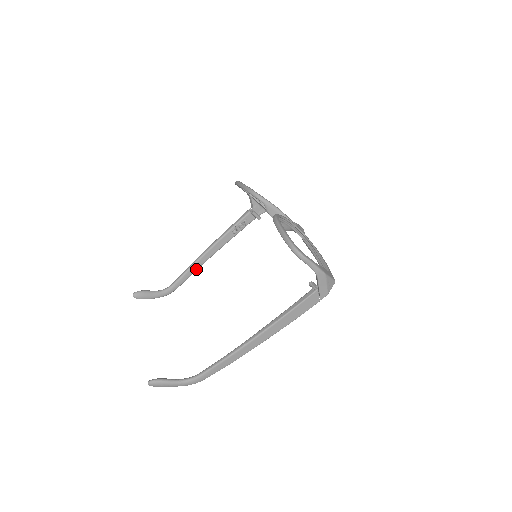
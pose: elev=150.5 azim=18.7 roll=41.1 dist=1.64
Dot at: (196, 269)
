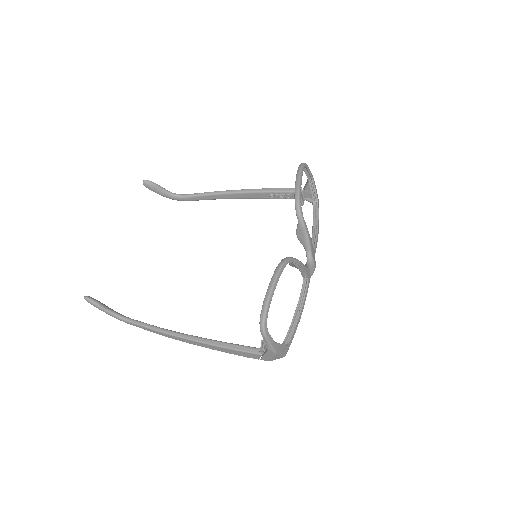
Dot at: (215, 198)
